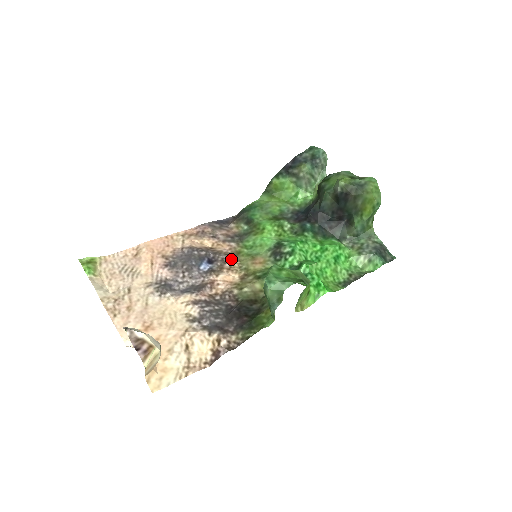
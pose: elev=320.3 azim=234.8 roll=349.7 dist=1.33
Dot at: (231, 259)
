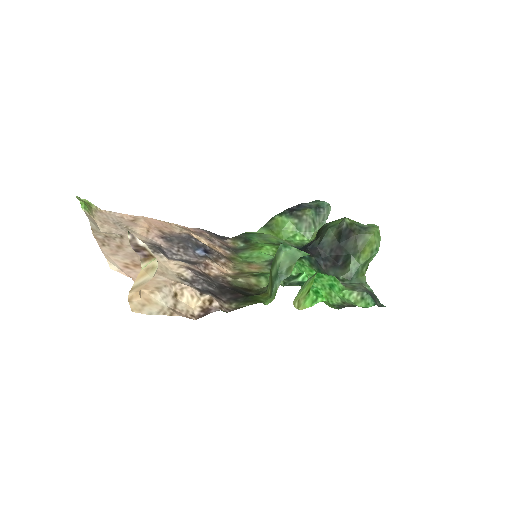
Dot at: (226, 258)
